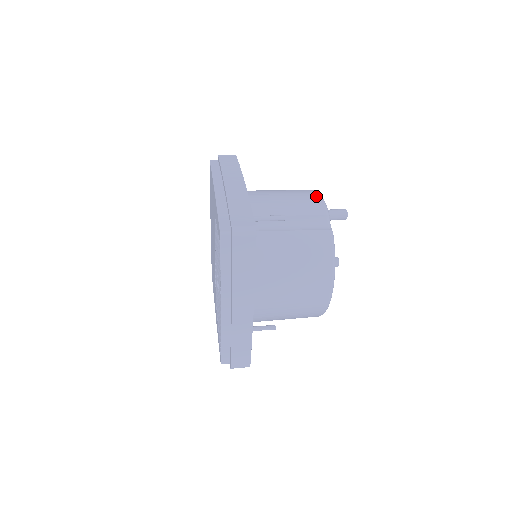
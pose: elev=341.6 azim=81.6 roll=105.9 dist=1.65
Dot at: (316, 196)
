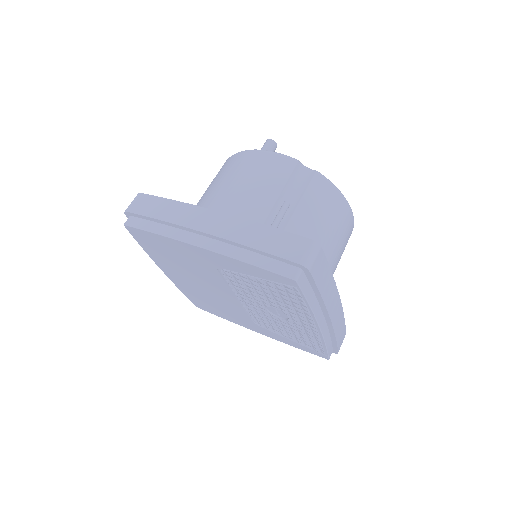
Dot at: (264, 155)
